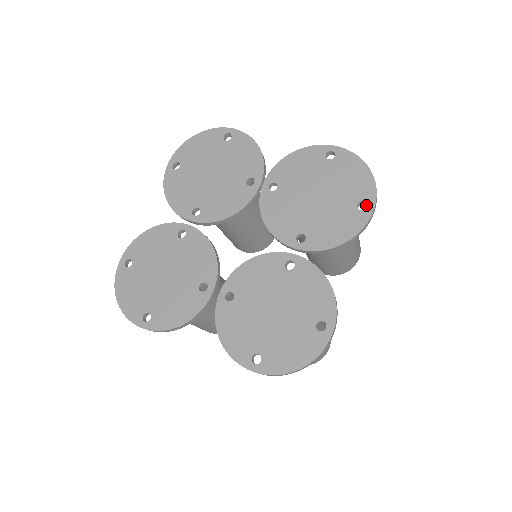
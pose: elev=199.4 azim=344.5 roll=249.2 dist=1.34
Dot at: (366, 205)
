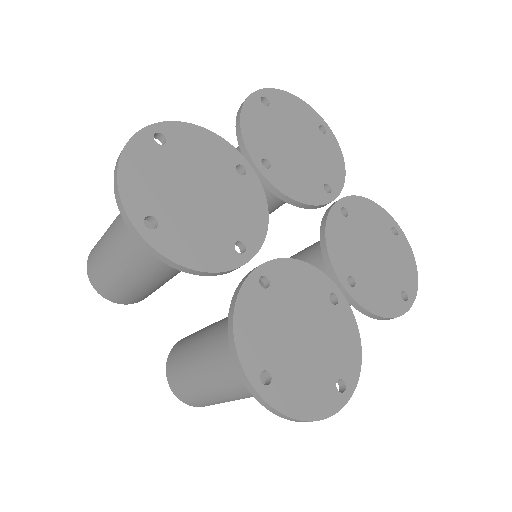
Dot at: (403, 297)
